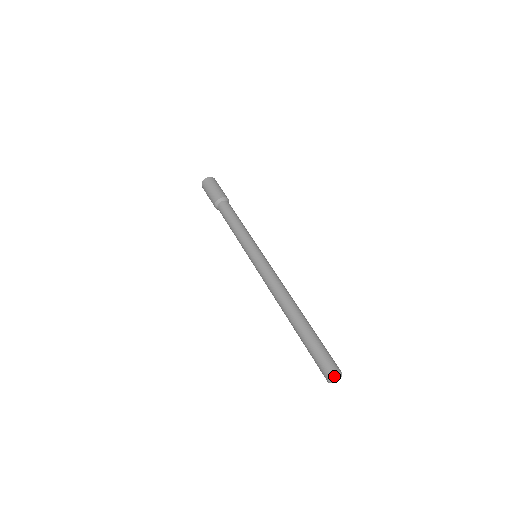
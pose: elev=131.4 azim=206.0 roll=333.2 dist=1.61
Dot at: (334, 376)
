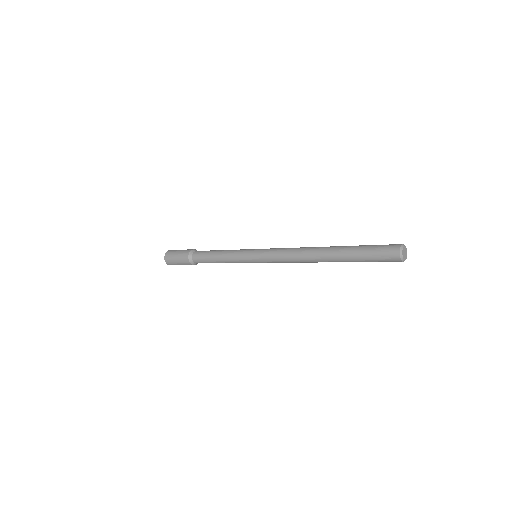
Dot at: (405, 246)
